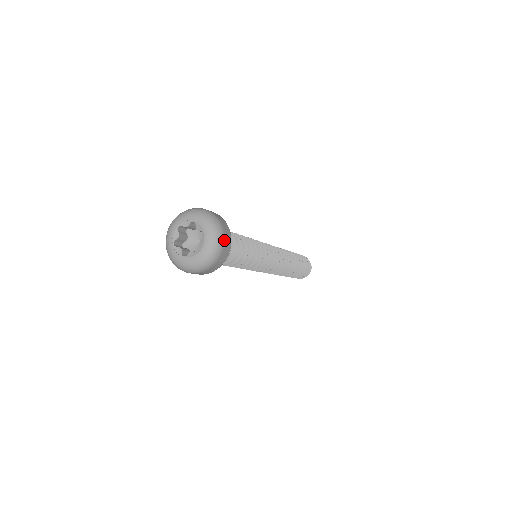
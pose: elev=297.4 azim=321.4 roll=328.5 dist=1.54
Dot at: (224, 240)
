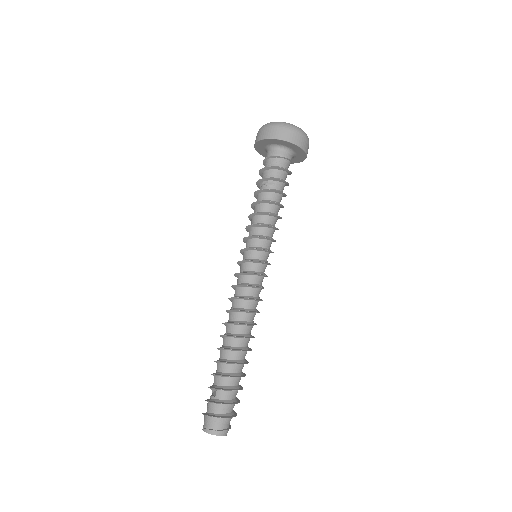
Dot at: occluded
